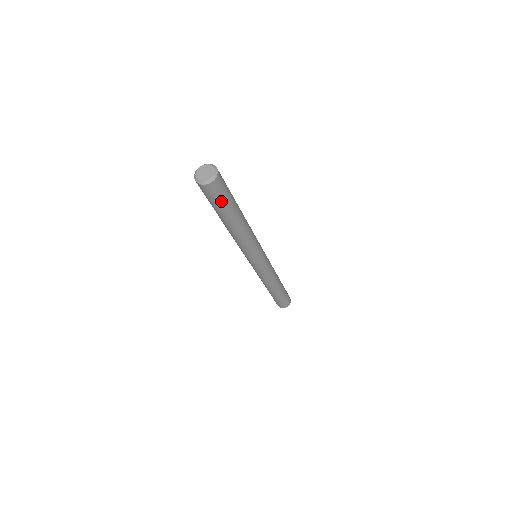
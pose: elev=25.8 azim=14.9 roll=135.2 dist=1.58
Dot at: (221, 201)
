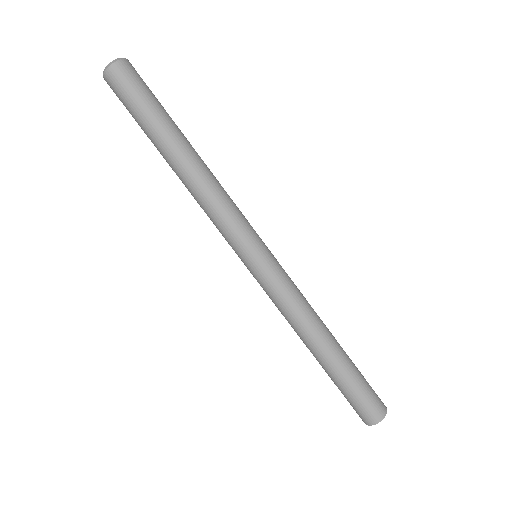
Dot at: (147, 95)
